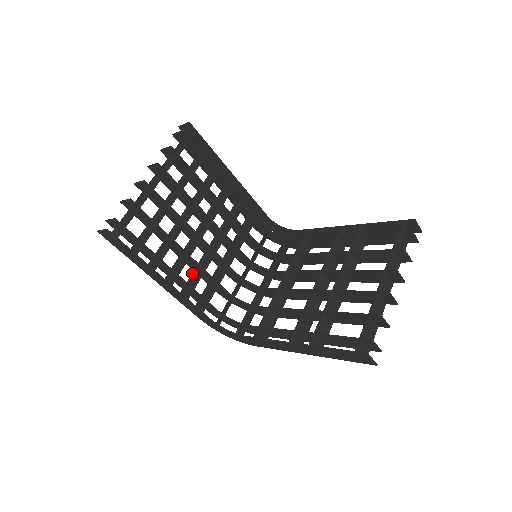
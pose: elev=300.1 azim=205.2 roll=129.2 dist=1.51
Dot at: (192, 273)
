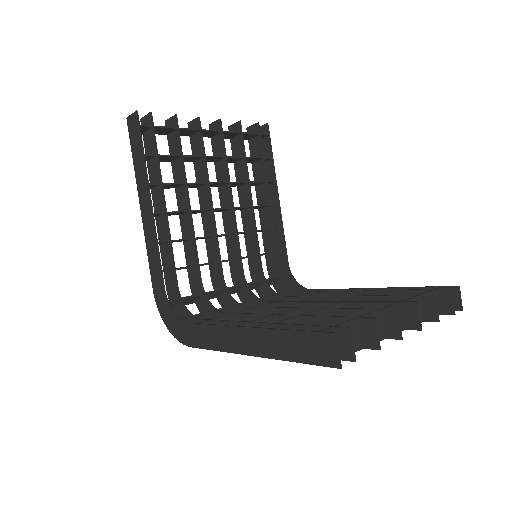
Dot at: occluded
